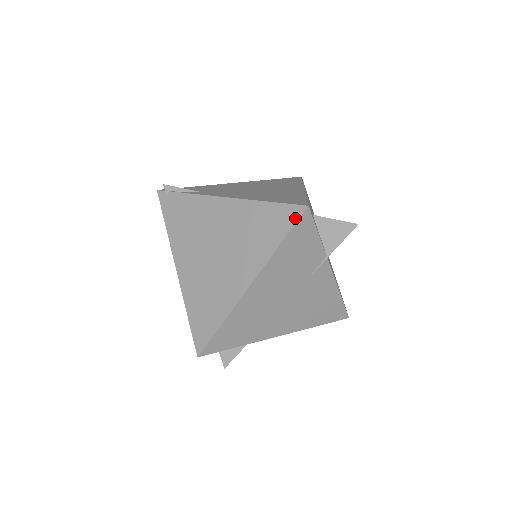
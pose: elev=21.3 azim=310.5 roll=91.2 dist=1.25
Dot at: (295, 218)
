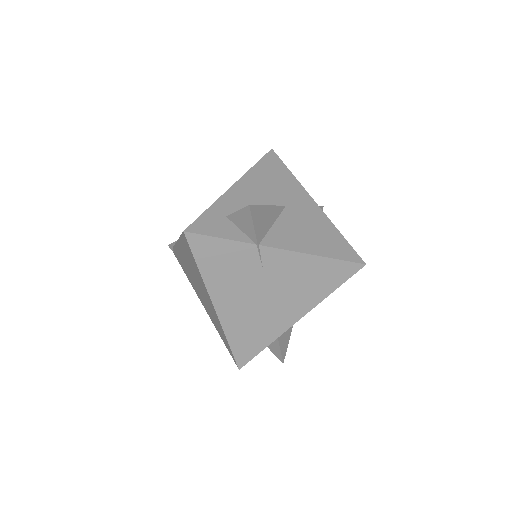
Dot at: (188, 244)
